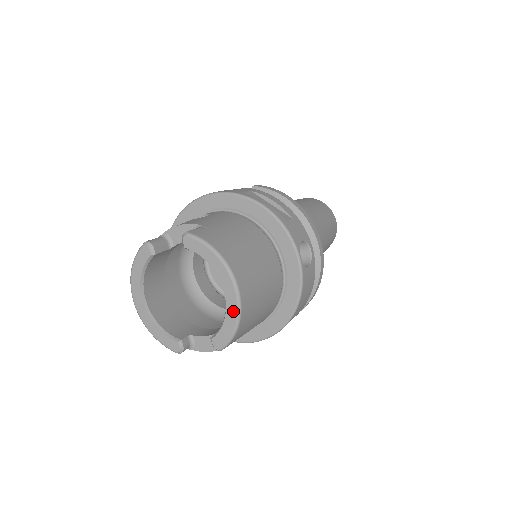
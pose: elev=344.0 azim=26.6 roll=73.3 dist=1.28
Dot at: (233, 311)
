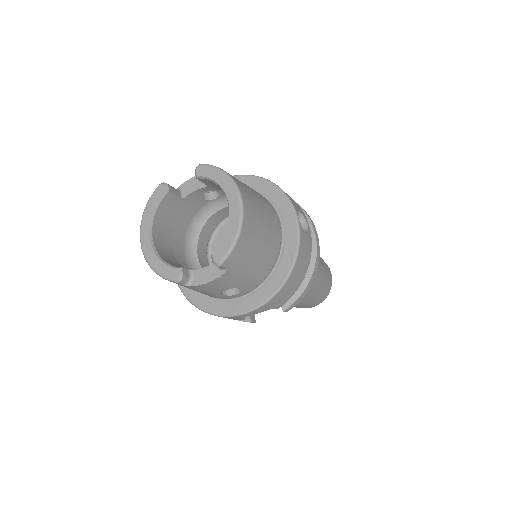
Dot at: (236, 219)
